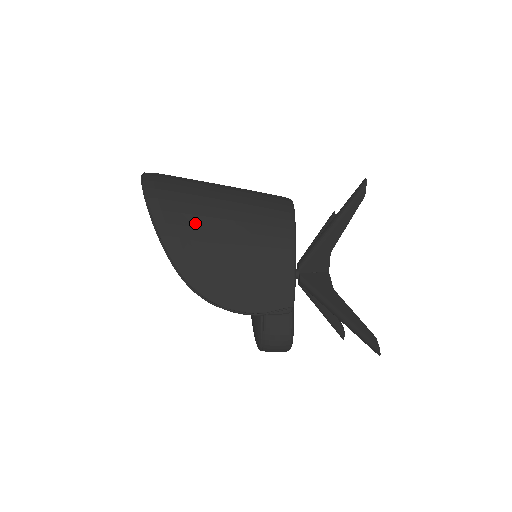
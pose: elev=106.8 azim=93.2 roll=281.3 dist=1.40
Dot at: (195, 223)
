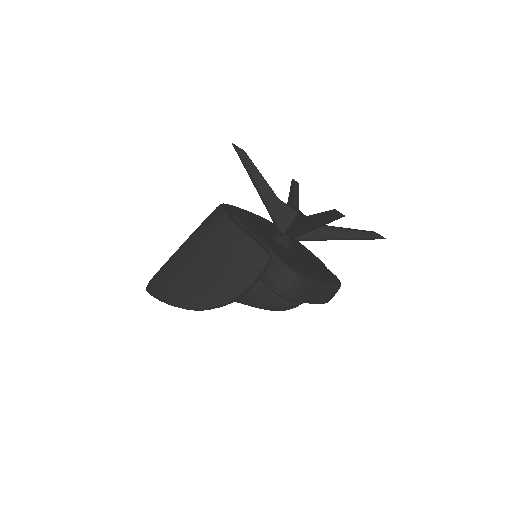
Dot at: (177, 275)
